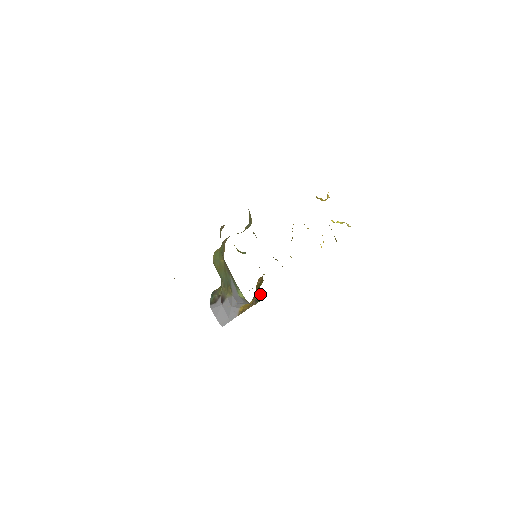
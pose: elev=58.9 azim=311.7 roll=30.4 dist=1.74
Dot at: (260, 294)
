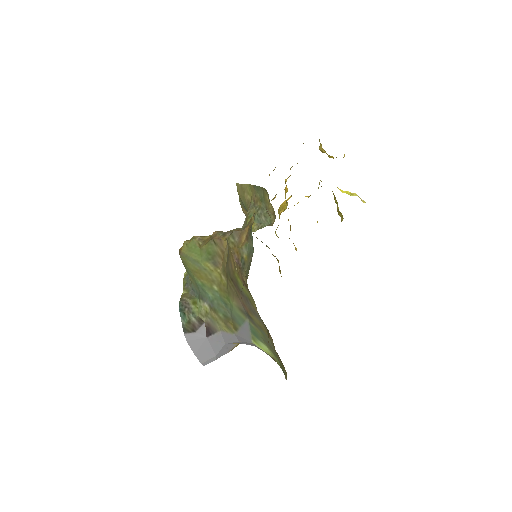
Dot at: occluded
